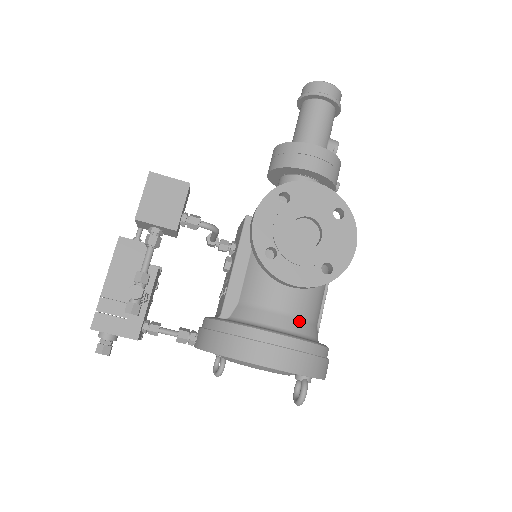
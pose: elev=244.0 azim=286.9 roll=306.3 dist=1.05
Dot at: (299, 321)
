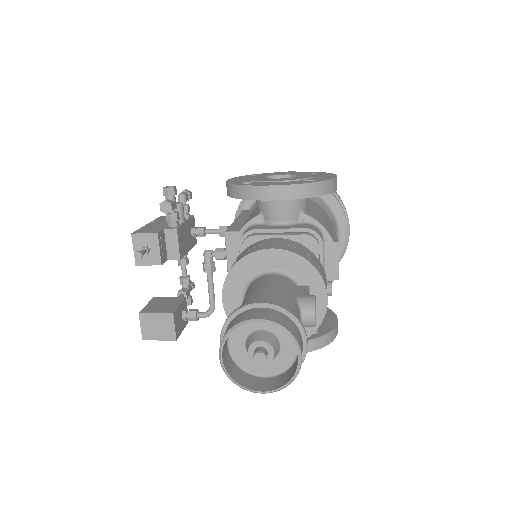
Dot at: occluded
